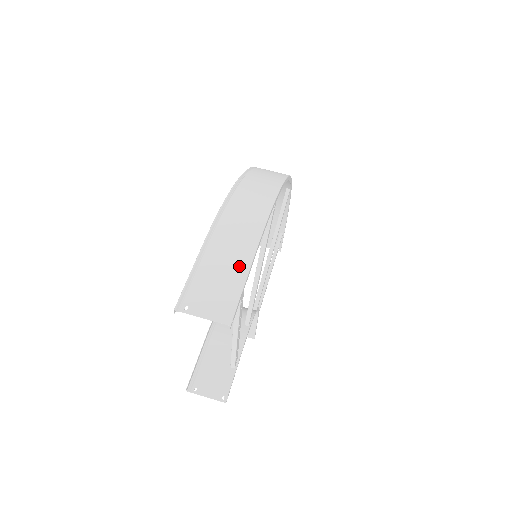
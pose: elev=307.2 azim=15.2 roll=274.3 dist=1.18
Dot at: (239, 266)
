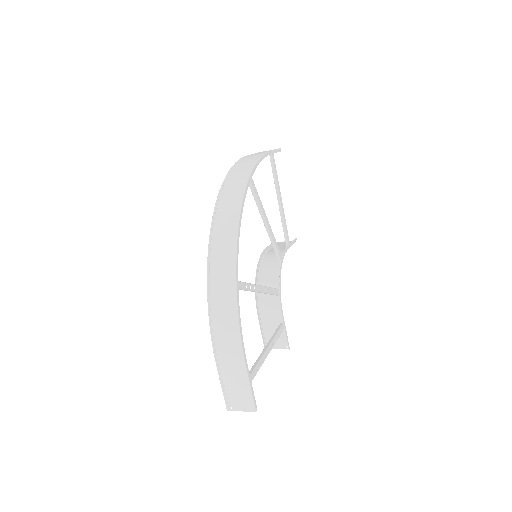
Dot at: (242, 378)
